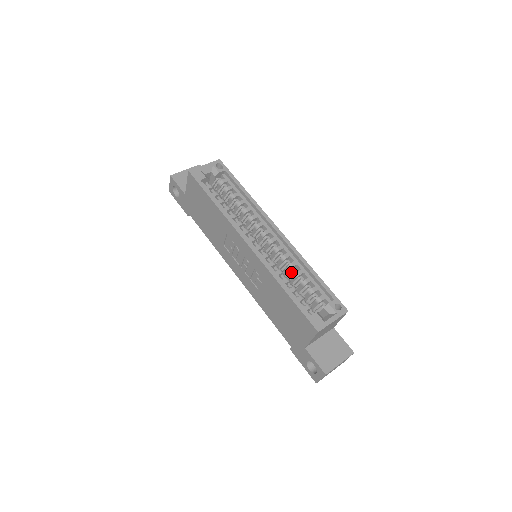
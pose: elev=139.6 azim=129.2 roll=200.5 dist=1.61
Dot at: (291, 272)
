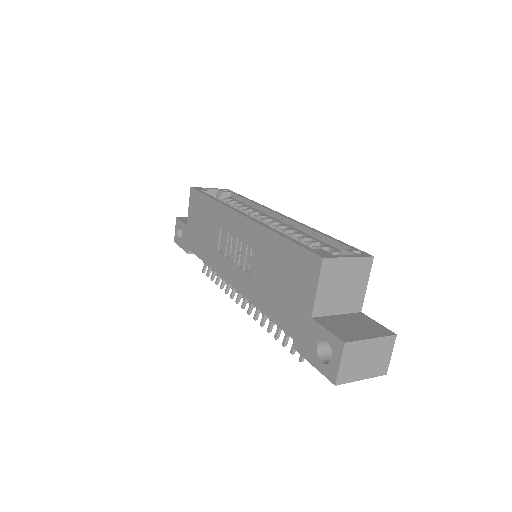
Dot at: occluded
